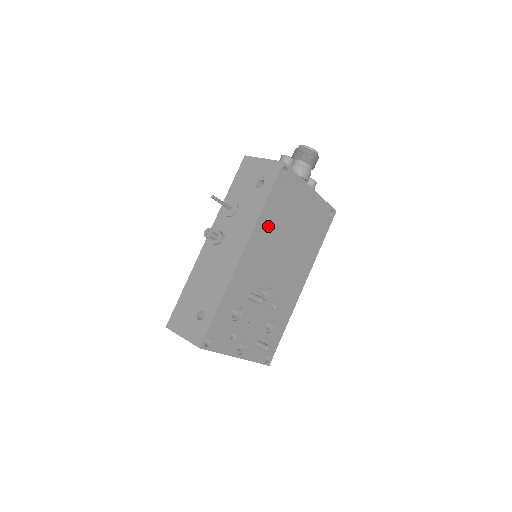
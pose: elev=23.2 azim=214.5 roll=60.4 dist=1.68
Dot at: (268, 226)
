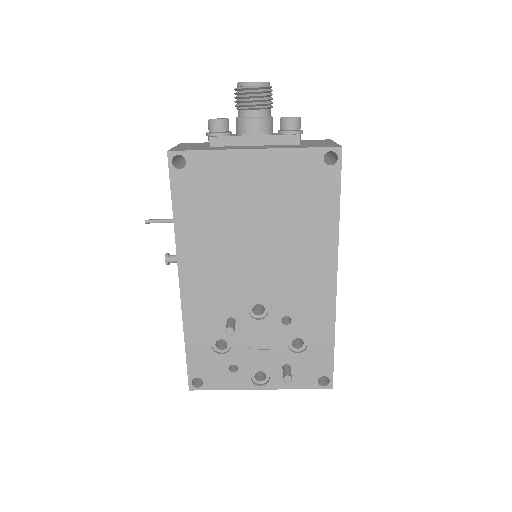
Dot at: (200, 236)
